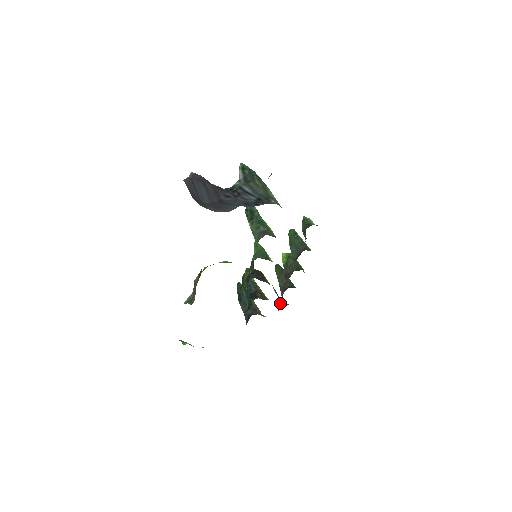
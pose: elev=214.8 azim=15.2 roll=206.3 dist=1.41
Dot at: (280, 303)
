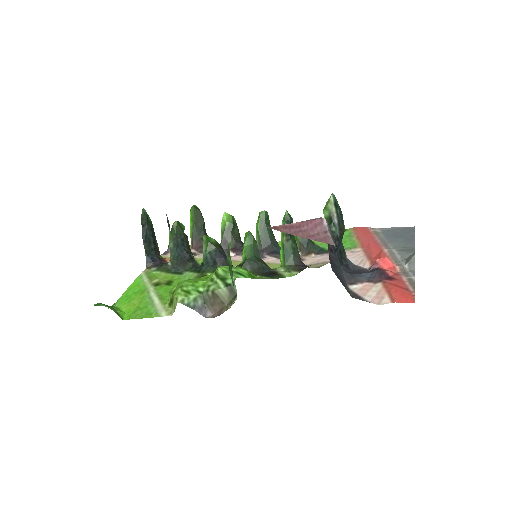
Dot at: occluded
